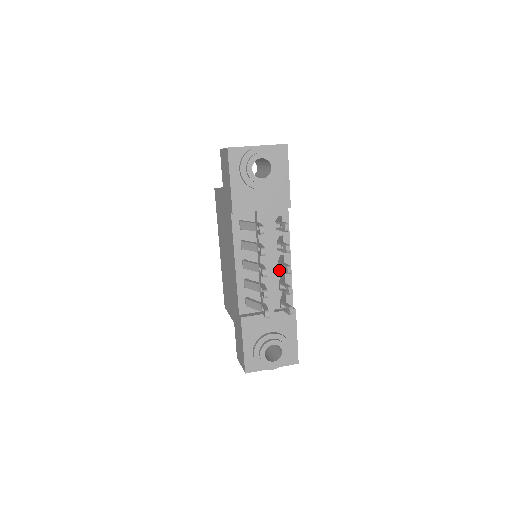
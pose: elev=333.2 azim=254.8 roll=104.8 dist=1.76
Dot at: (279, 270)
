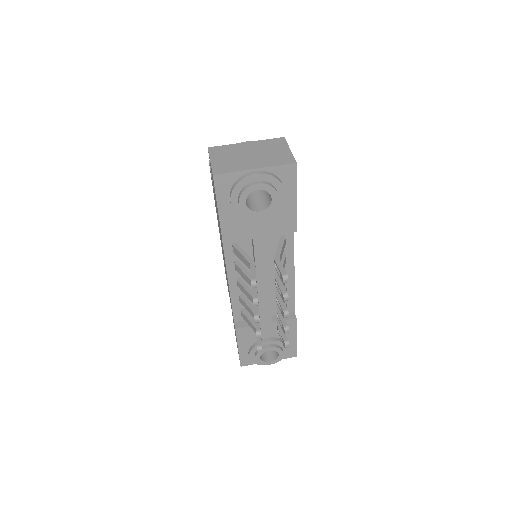
Dot at: occluded
